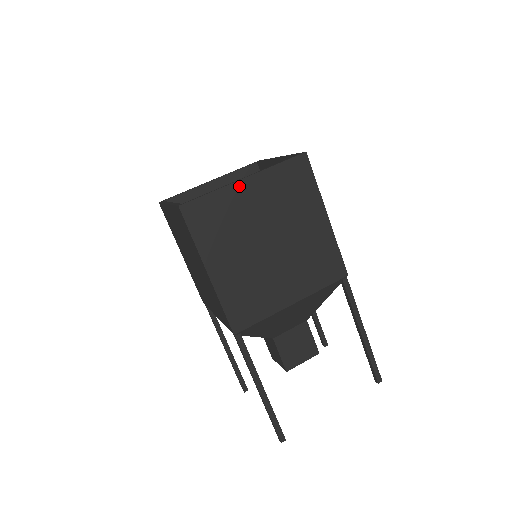
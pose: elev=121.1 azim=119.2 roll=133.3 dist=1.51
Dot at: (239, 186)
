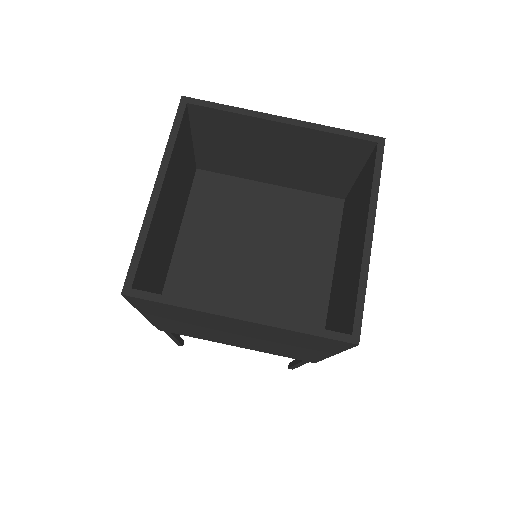
Dot at: (225, 318)
